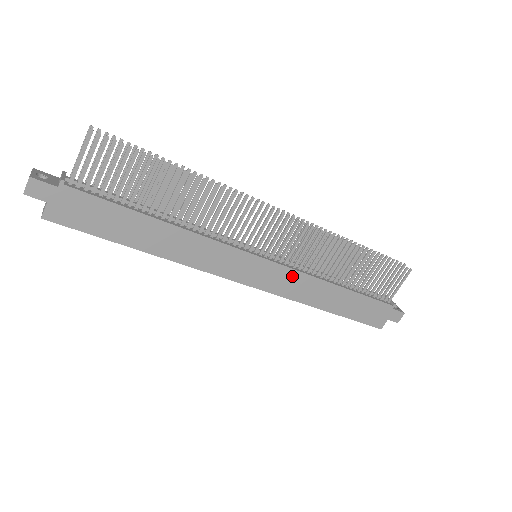
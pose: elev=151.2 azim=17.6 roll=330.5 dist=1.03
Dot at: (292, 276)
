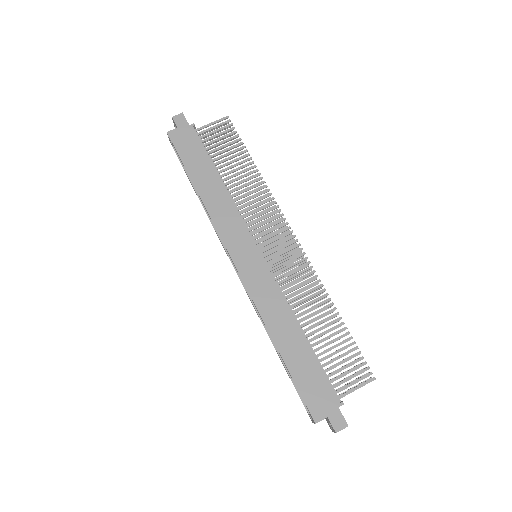
Dot at: (271, 286)
